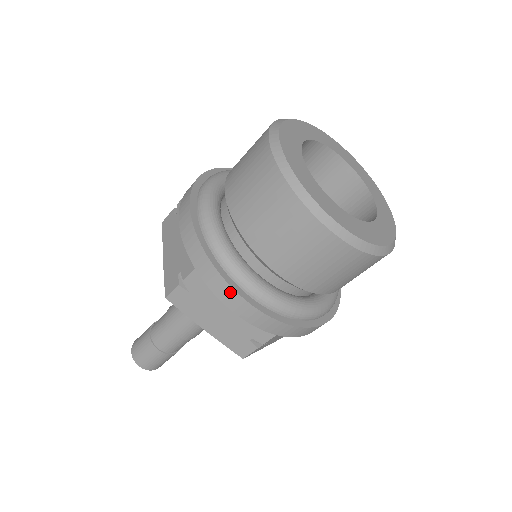
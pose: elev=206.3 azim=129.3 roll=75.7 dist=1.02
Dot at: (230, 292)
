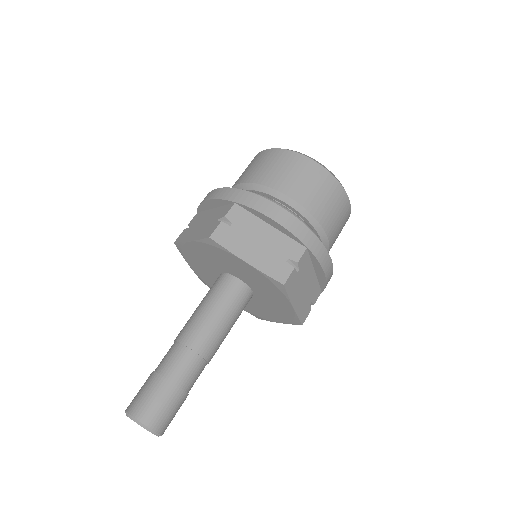
Dot at: (328, 258)
